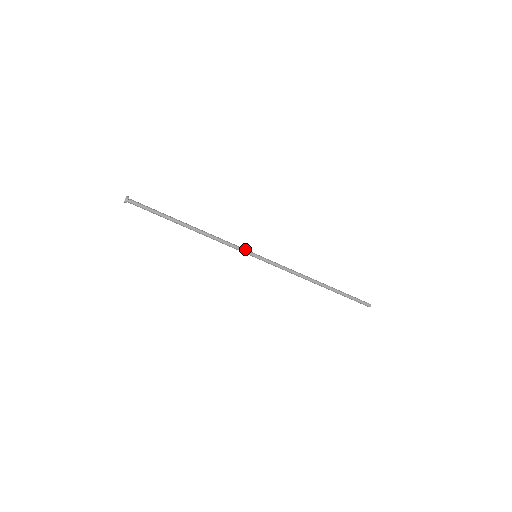
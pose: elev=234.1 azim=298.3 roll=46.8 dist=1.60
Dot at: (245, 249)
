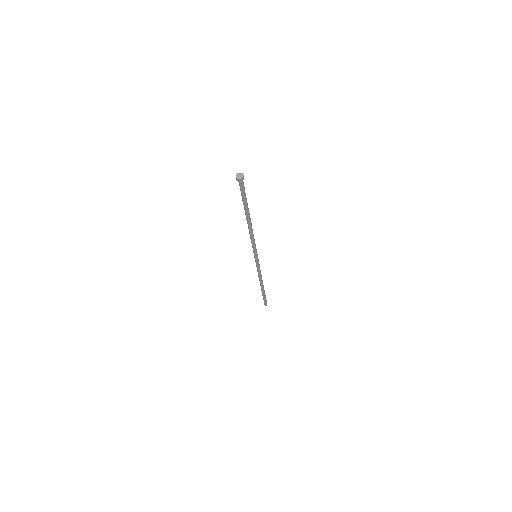
Dot at: occluded
